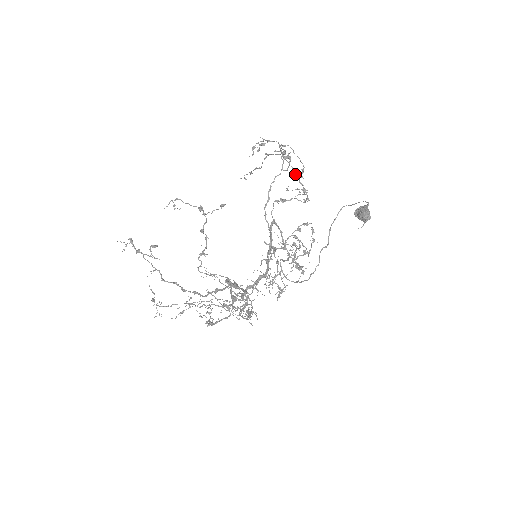
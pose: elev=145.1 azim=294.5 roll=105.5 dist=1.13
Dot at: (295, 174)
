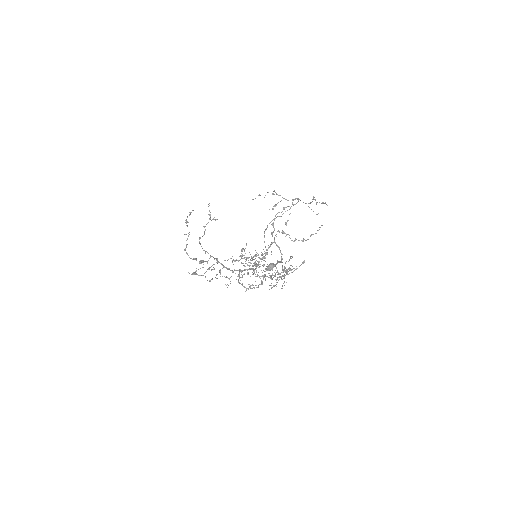
Dot at: occluded
